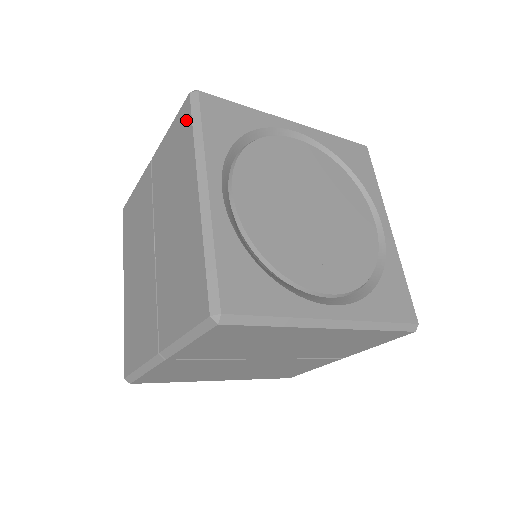
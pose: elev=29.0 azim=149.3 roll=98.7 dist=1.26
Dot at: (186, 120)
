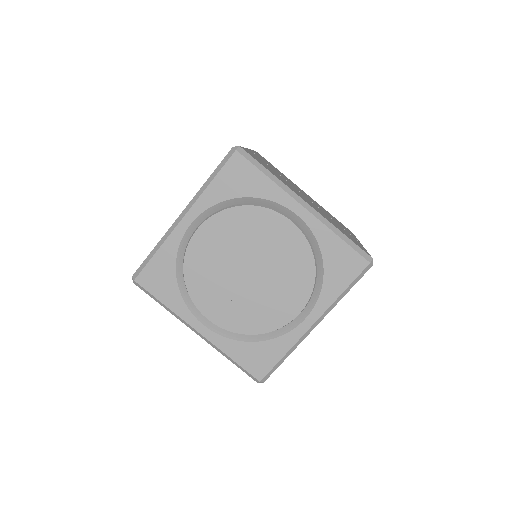
Dot at: occluded
